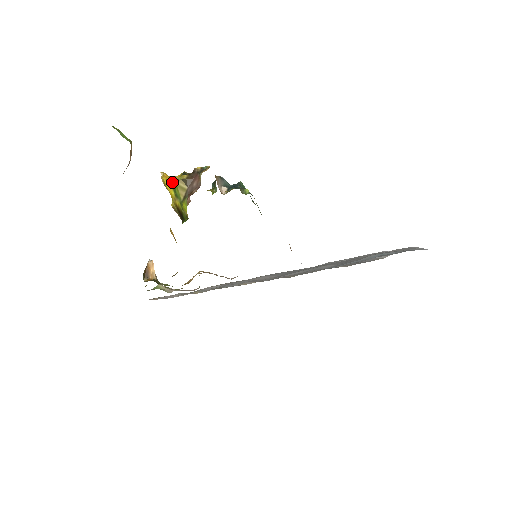
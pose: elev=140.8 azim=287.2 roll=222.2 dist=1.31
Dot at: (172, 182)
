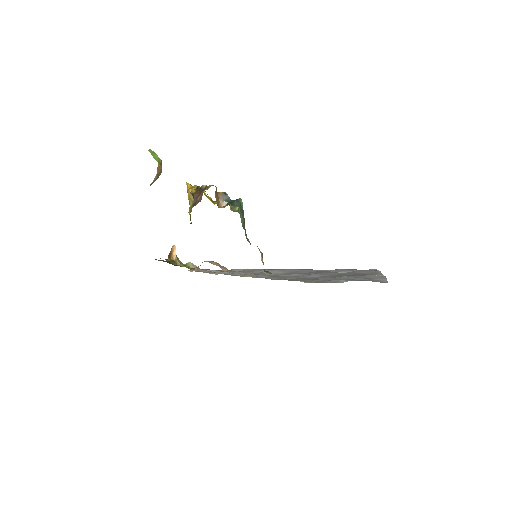
Dot at: (189, 192)
